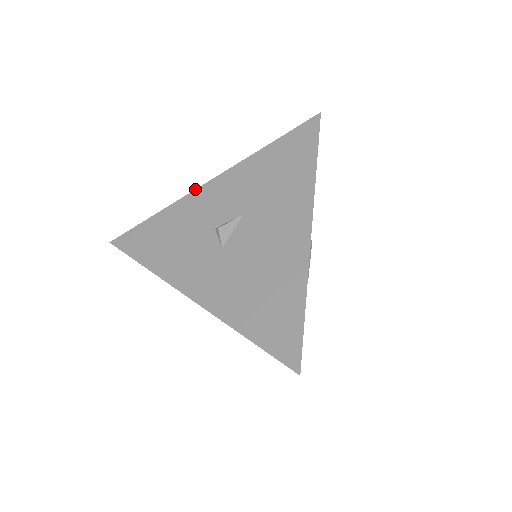
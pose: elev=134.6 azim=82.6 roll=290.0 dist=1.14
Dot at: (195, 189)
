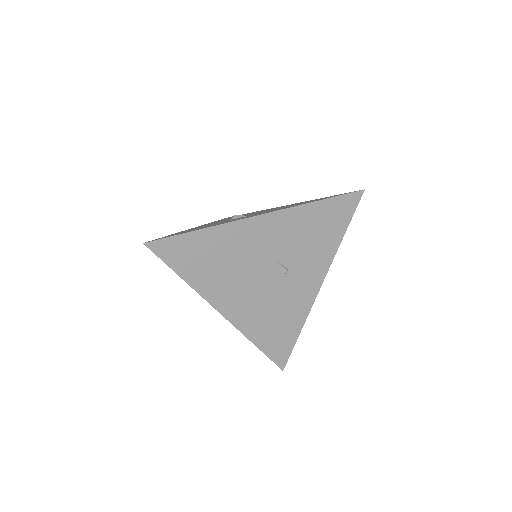
Dot at: (188, 229)
